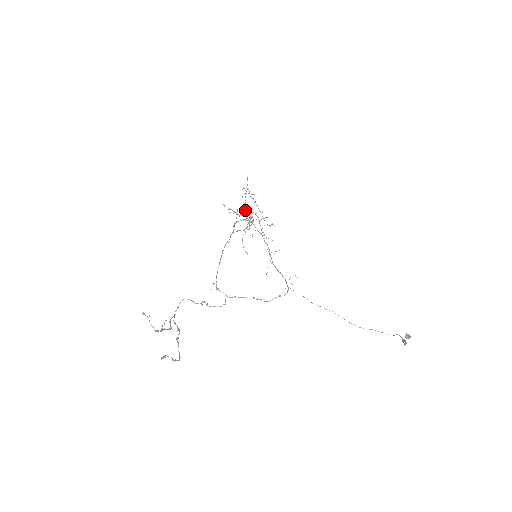
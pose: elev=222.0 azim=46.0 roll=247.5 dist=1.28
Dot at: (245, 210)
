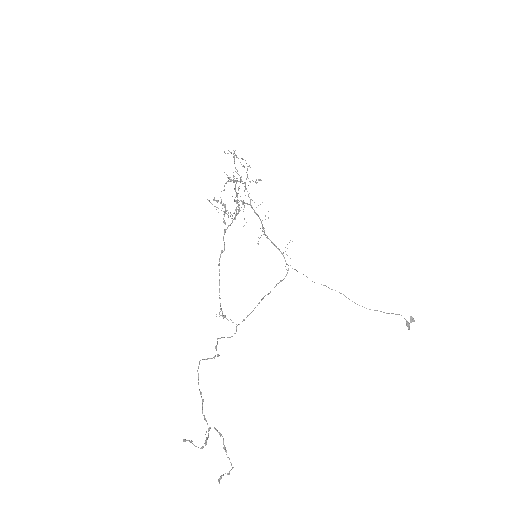
Dot at: occluded
